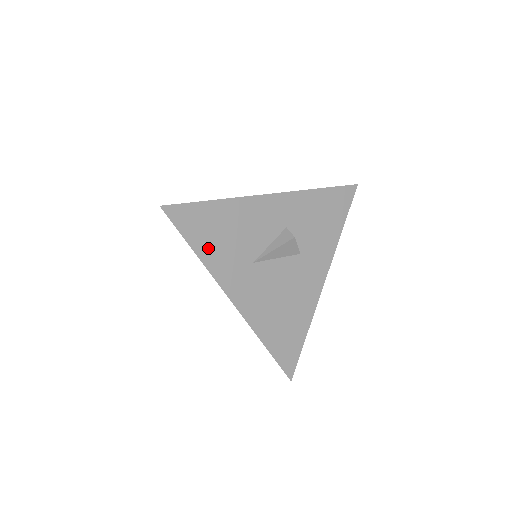
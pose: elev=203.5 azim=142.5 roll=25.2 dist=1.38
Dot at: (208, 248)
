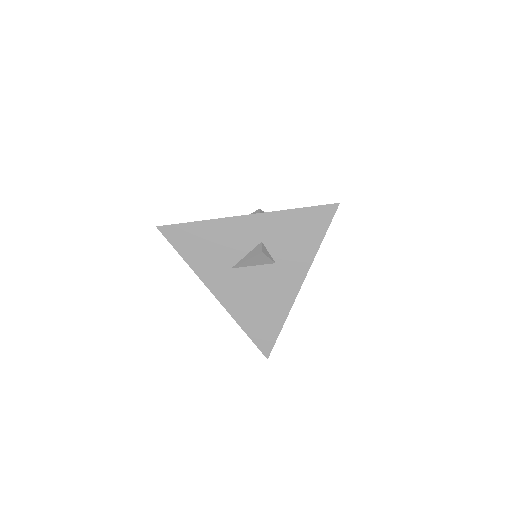
Dot at: (194, 256)
